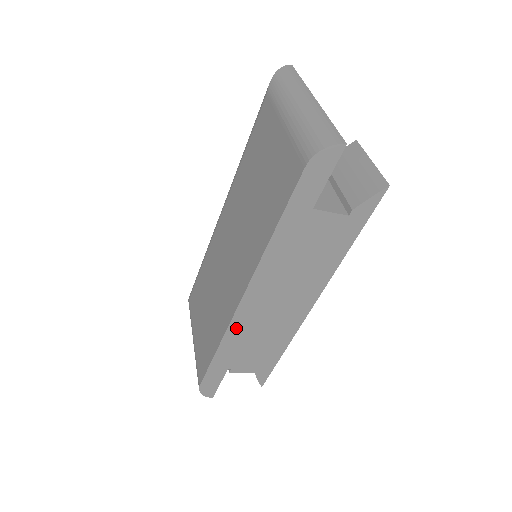
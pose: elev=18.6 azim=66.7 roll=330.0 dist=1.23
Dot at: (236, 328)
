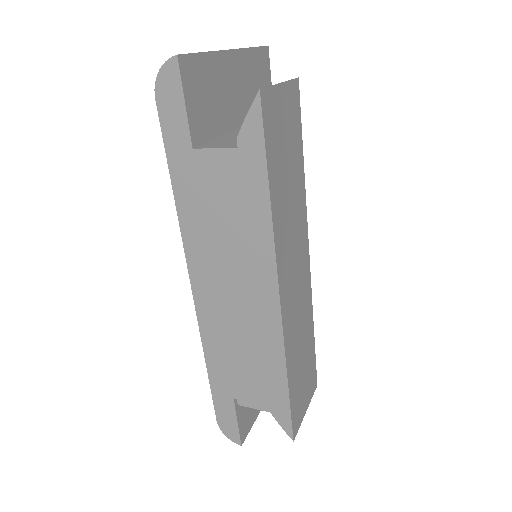
Dot at: (209, 331)
